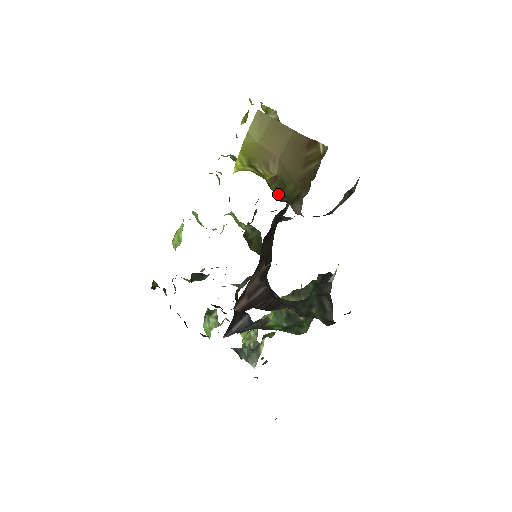
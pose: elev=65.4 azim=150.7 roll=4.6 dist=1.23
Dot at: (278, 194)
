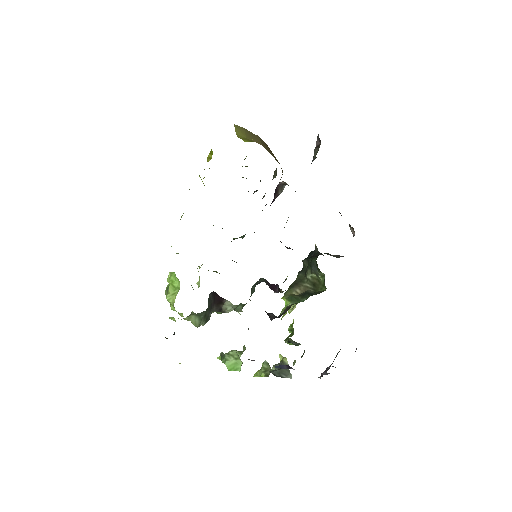
Dot at: occluded
